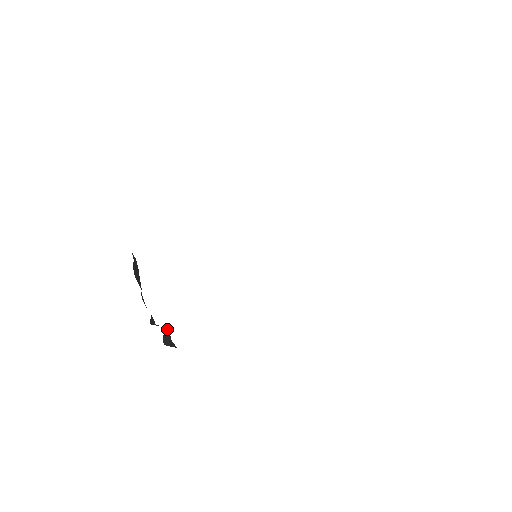
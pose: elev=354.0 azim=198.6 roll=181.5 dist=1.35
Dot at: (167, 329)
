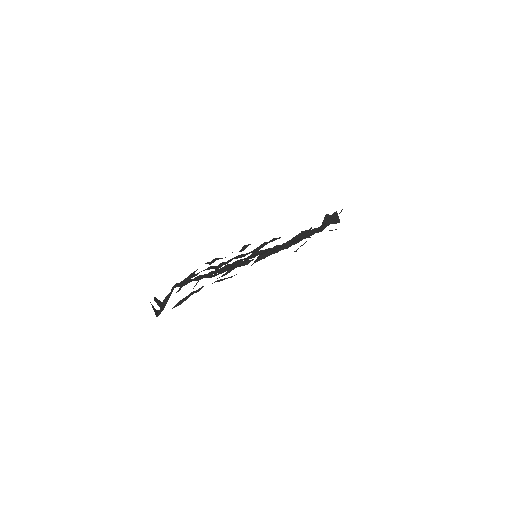
Dot at: (159, 301)
